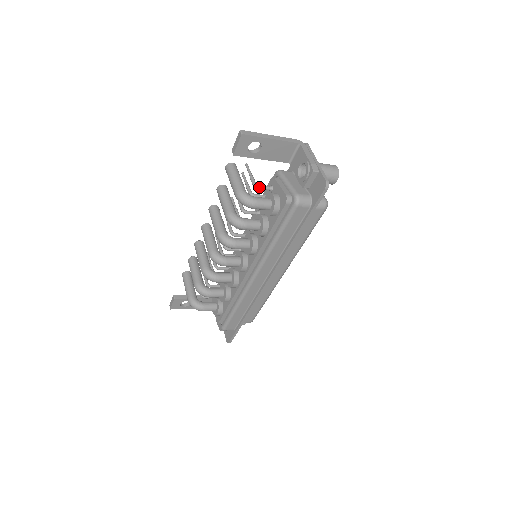
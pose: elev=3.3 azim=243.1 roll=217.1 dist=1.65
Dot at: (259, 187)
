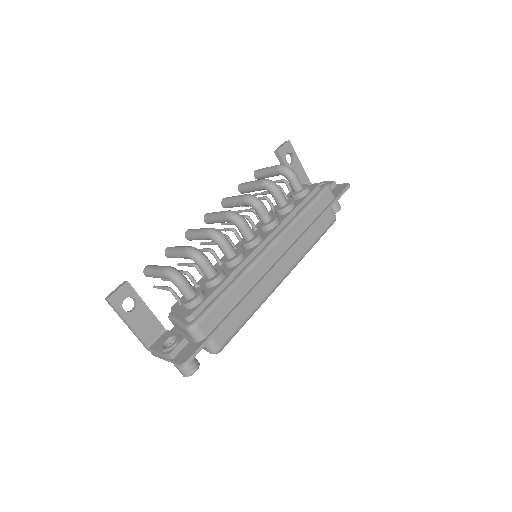
Dot at: occluded
